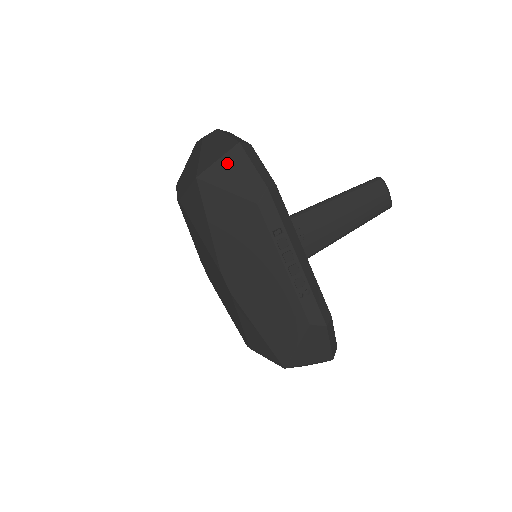
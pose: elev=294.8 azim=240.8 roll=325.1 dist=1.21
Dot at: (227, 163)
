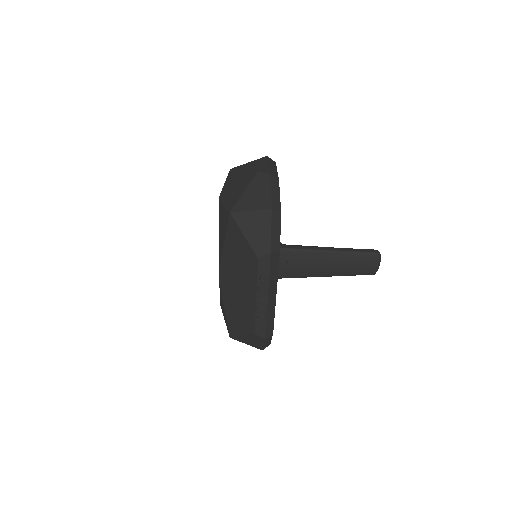
Dot at: (255, 218)
